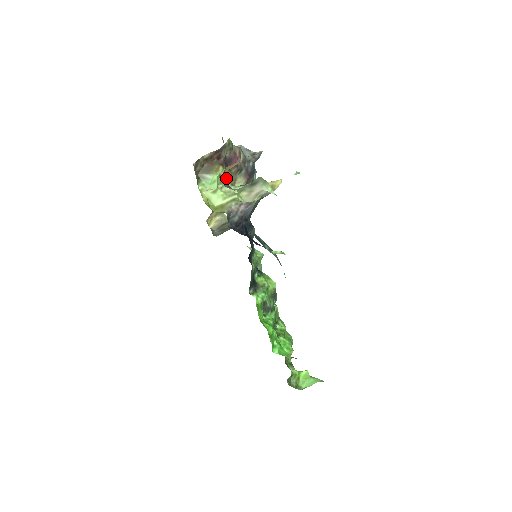
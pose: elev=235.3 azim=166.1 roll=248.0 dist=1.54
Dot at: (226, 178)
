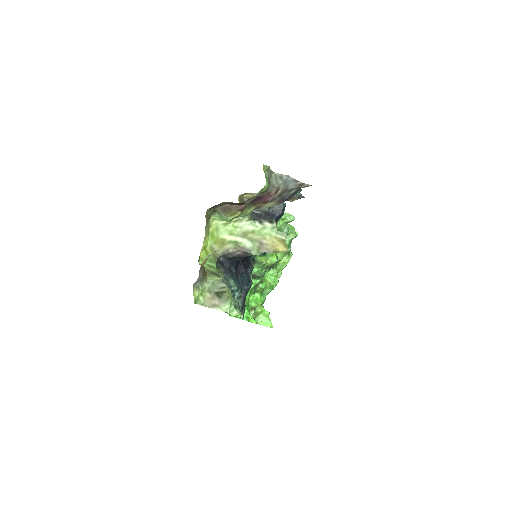
Dot at: (245, 214)
